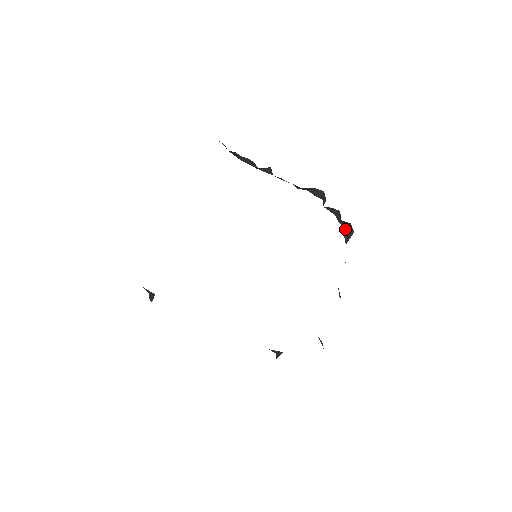
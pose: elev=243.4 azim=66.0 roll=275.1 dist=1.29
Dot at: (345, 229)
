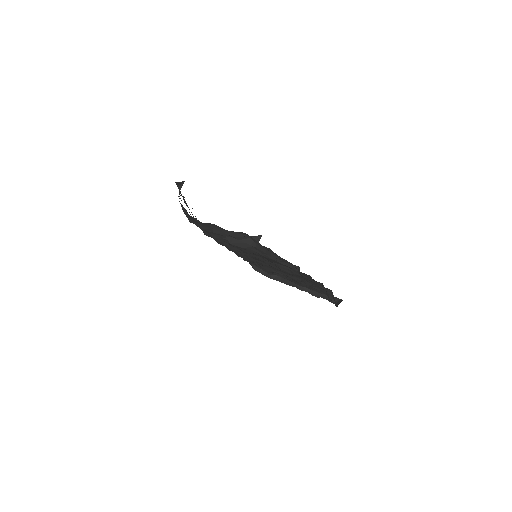
Dot at: (337, 304)
